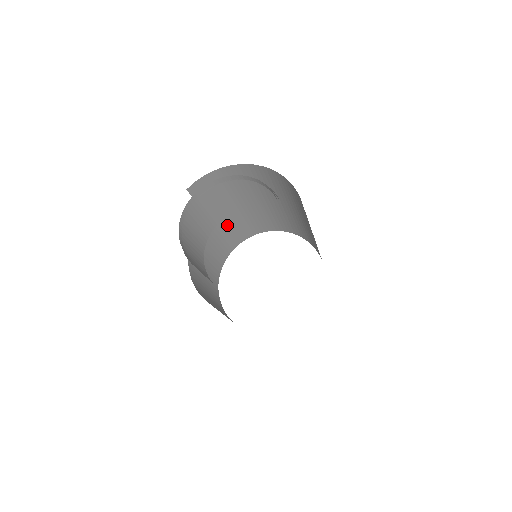
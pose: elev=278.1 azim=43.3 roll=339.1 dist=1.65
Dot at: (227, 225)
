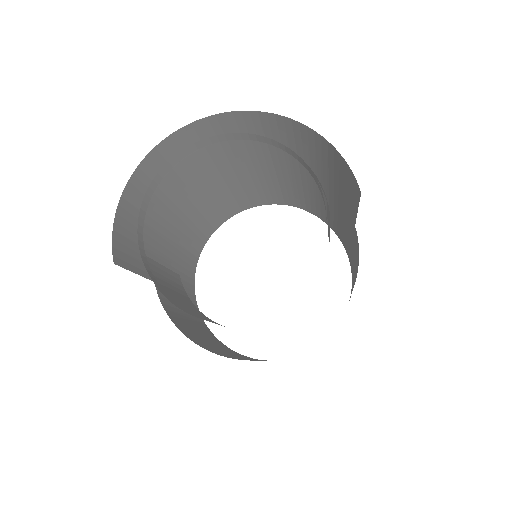
Dot at: occluded
